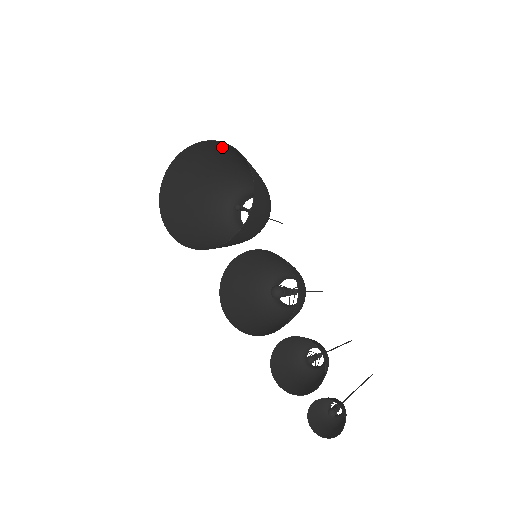
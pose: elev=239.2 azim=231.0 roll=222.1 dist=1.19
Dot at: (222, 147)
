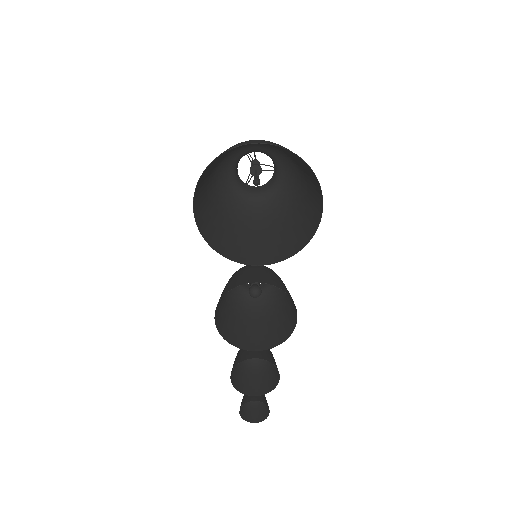
Dot at: (302, 160)
